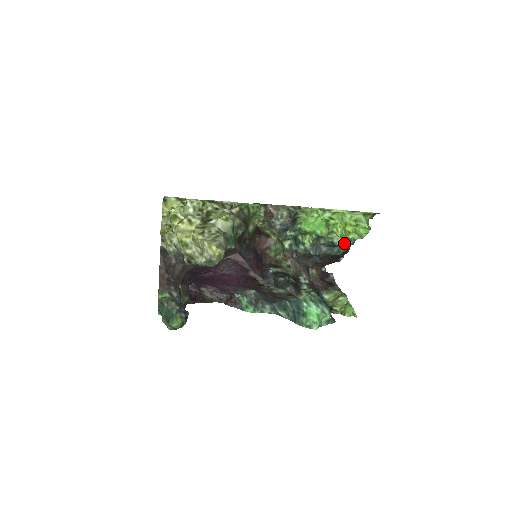
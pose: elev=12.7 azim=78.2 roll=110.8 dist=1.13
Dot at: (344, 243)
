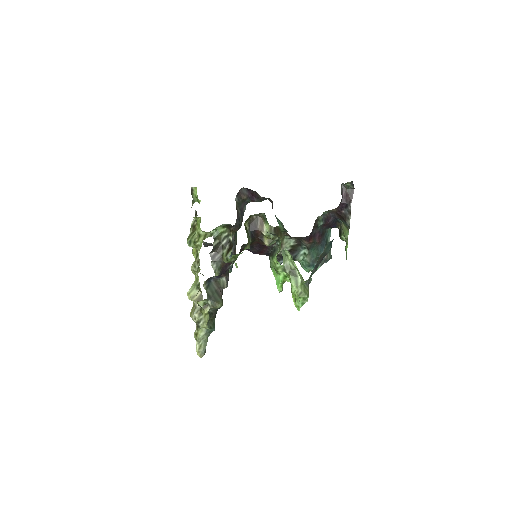
Dot at: occluded
